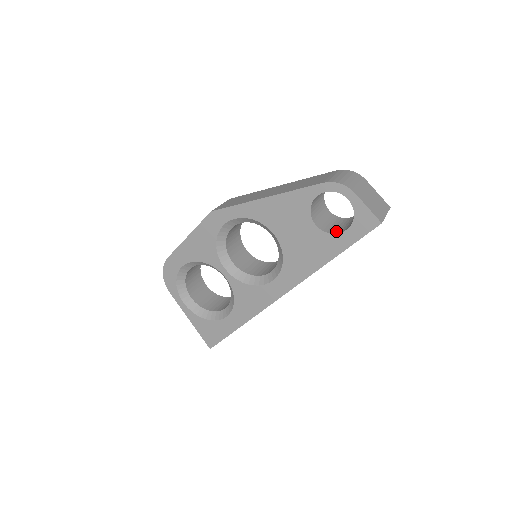
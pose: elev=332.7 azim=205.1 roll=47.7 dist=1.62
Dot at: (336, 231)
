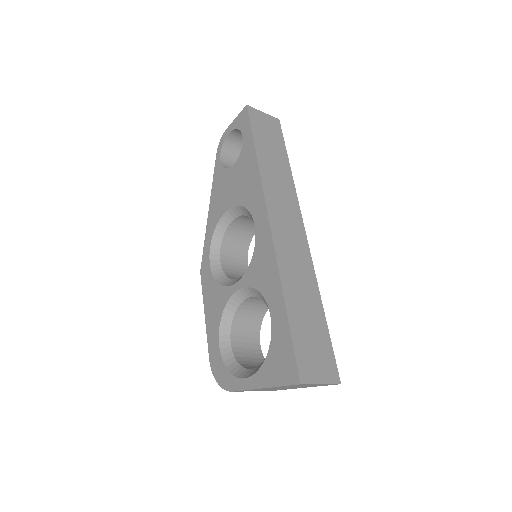
Dot at: occluded
